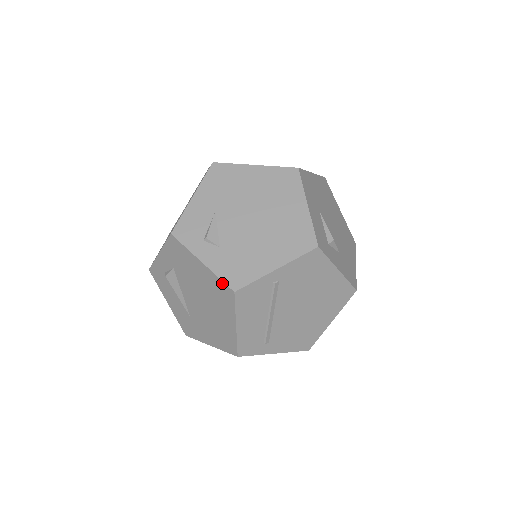
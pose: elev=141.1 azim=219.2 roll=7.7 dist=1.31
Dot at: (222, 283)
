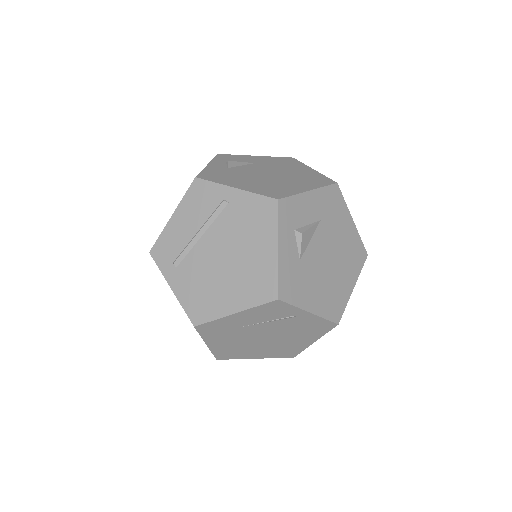
Dot at: (199, 174)
